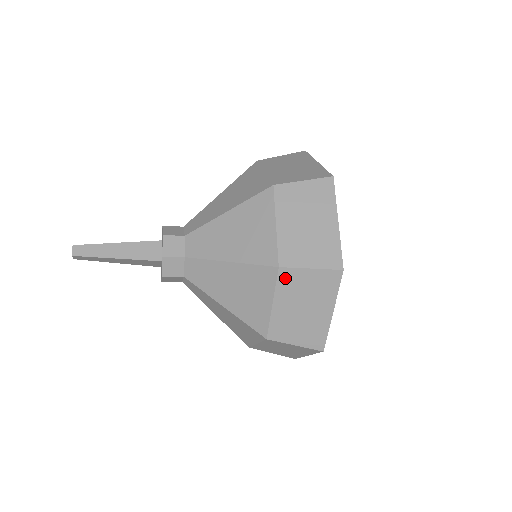
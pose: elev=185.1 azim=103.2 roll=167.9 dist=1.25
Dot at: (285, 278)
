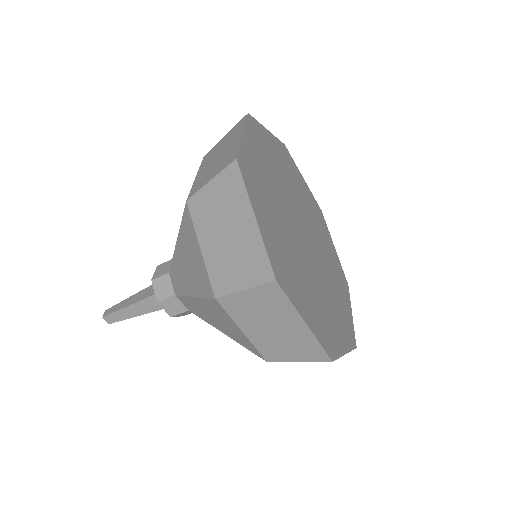
Dot at: (196, 209)
